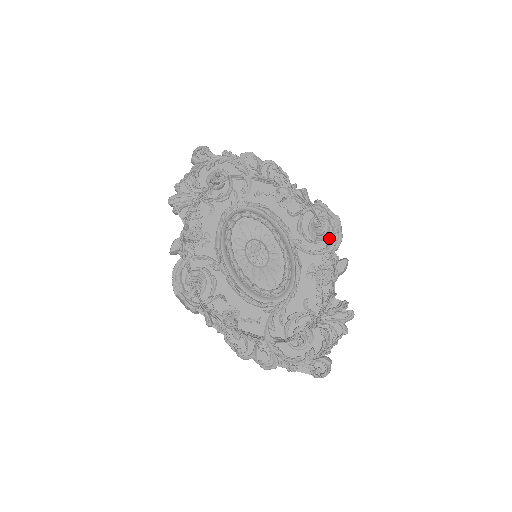
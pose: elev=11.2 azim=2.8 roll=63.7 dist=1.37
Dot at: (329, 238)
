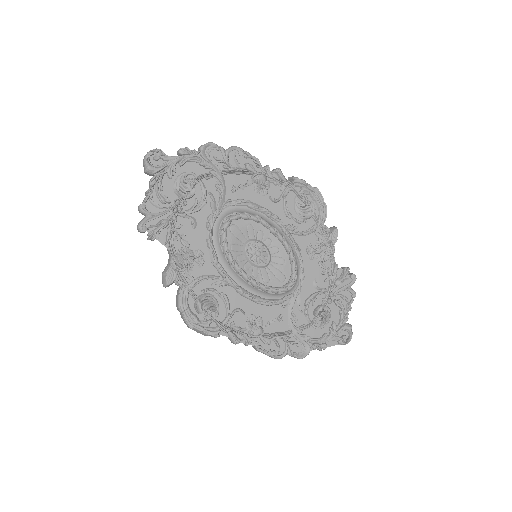
Dot at: (316, 213)
